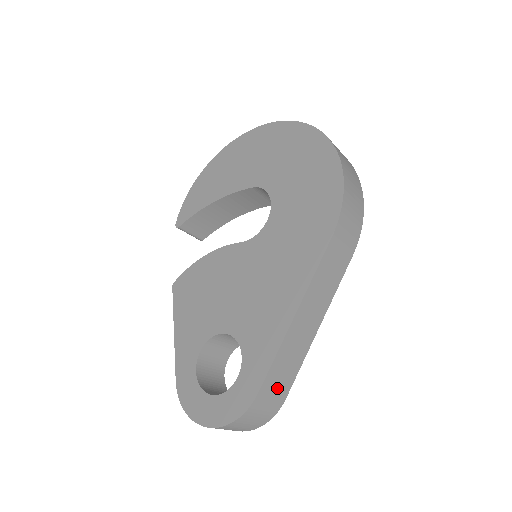
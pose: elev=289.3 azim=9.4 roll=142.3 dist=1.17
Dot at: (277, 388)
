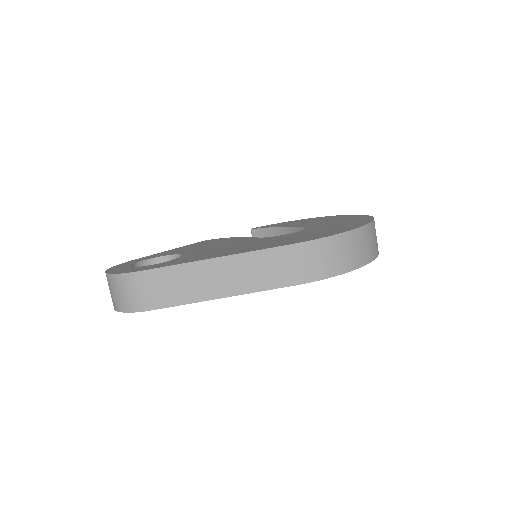
Dot at: (156, 290)
